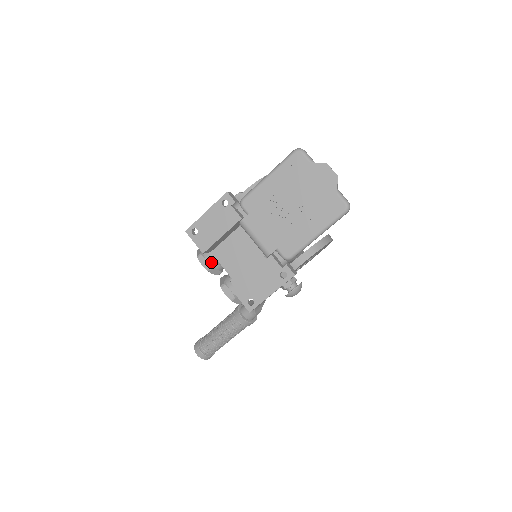
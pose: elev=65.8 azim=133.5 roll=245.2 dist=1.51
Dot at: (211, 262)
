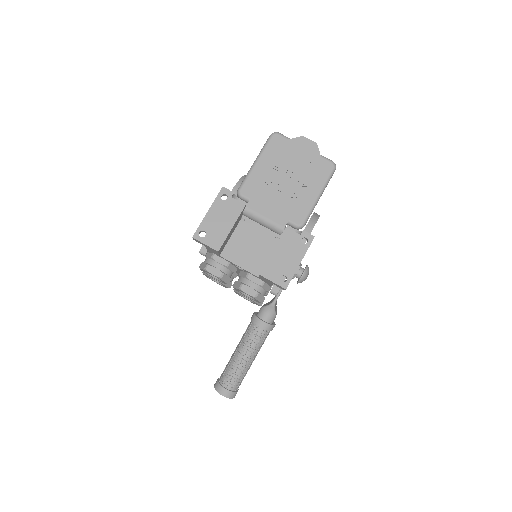
Dot at: (221, 268)
